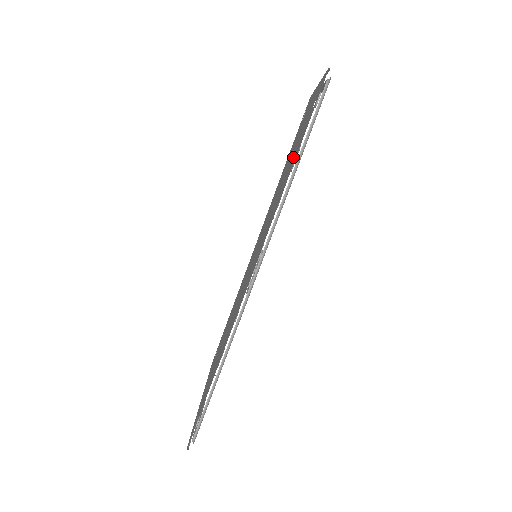
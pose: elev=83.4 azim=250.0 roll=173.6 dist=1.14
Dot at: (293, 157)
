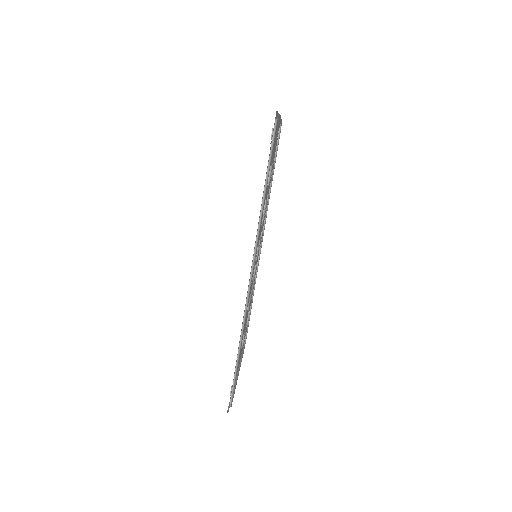
Dot at: occluded
